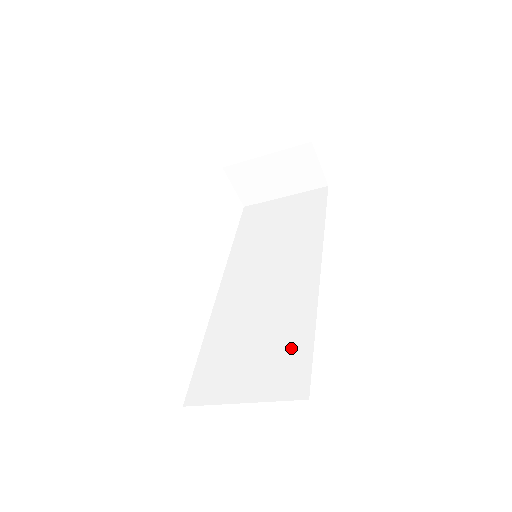
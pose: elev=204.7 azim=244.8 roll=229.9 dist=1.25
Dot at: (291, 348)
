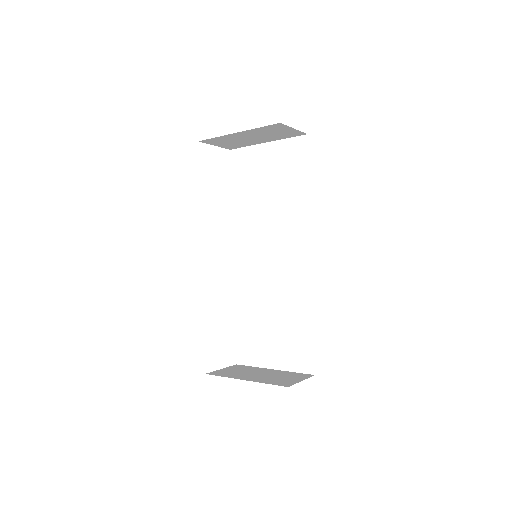
Dot at: (298, 332)
